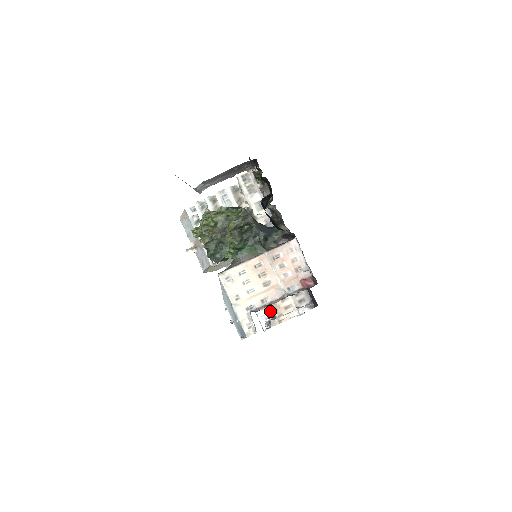
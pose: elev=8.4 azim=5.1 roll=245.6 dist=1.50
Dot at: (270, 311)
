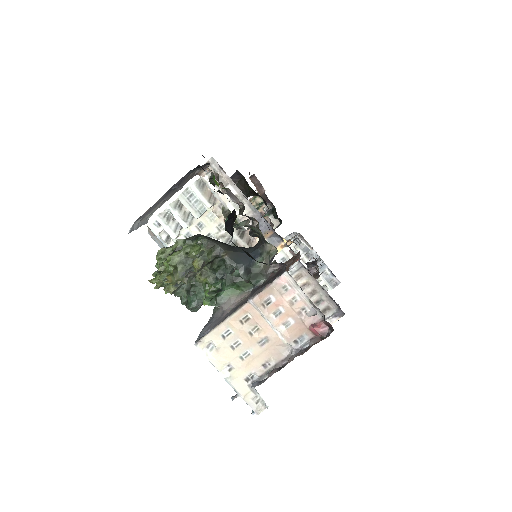
Dot at: occluded
